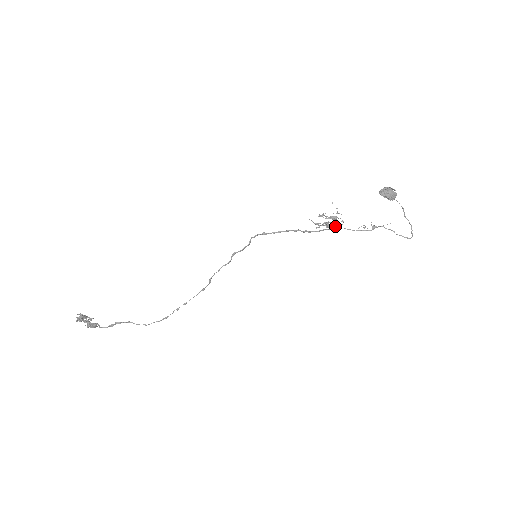
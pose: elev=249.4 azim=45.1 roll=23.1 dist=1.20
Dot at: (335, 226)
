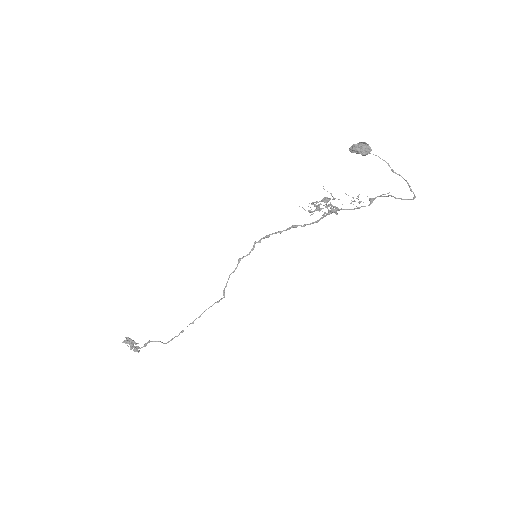
Dot at: (335, 213)
